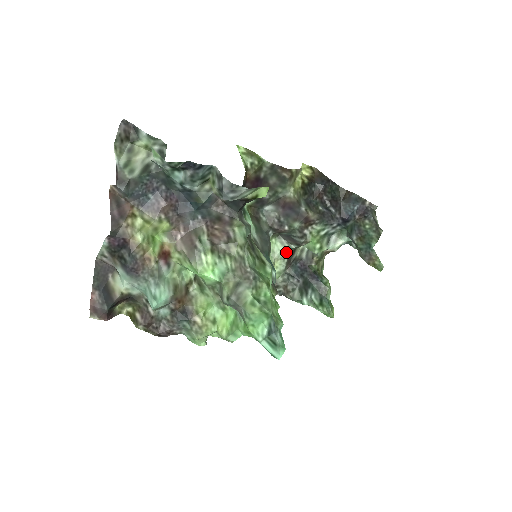
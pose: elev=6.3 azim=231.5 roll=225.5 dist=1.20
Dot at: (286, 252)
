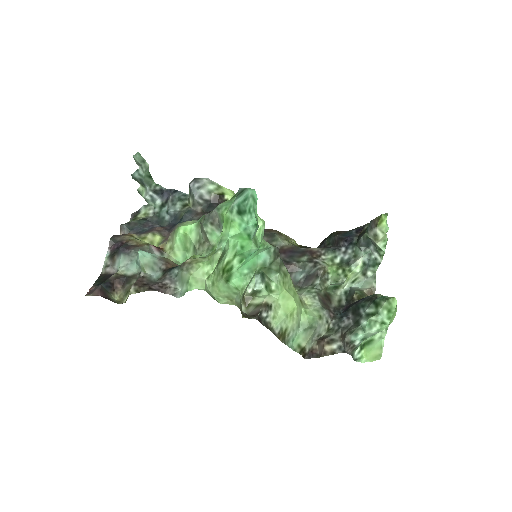
Dot at: (312, 291)
